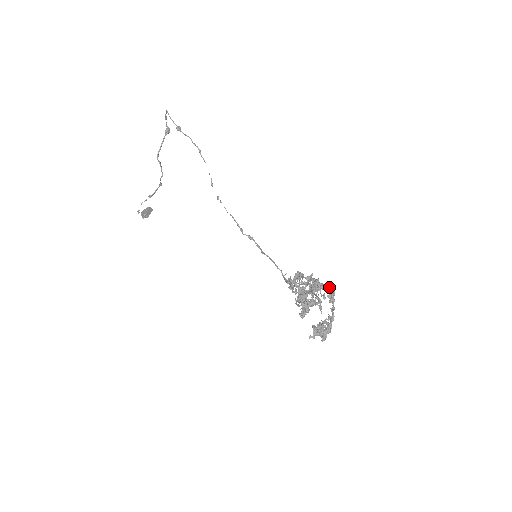
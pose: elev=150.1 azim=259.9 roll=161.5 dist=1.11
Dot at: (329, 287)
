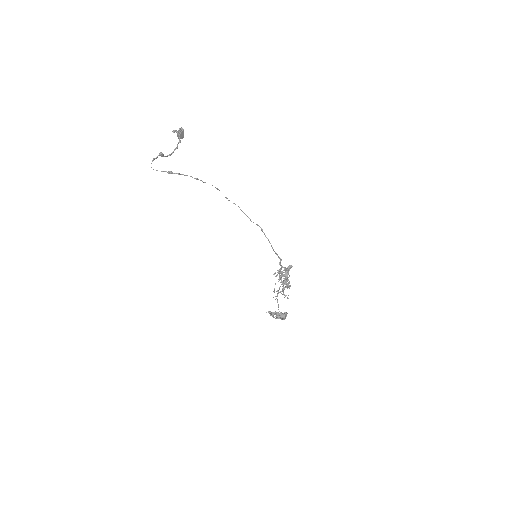
Dot at: (281, 317)
